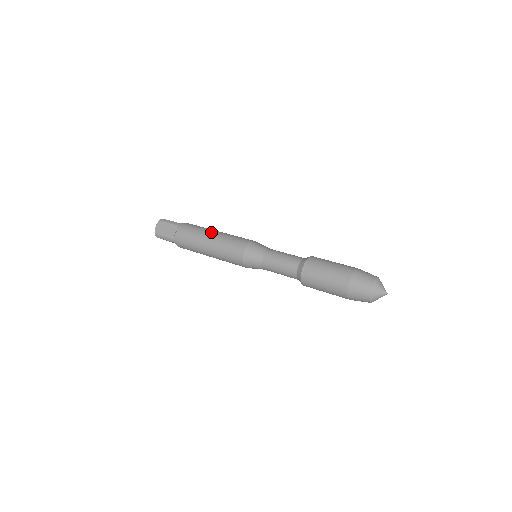
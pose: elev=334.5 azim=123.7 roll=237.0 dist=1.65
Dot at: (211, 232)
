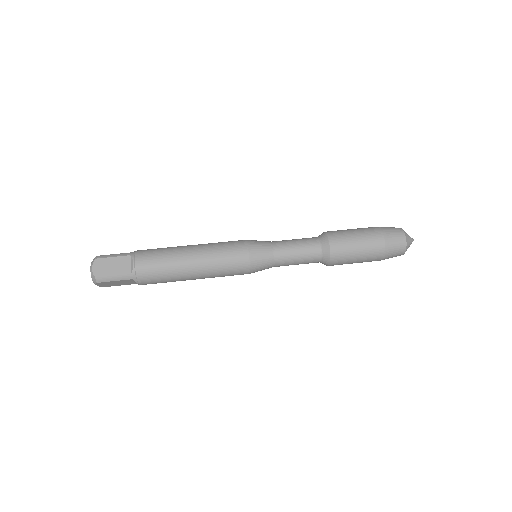
Dot at: (189, 271)
